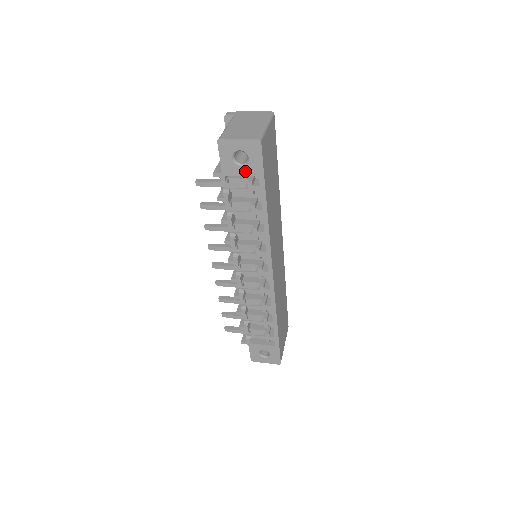
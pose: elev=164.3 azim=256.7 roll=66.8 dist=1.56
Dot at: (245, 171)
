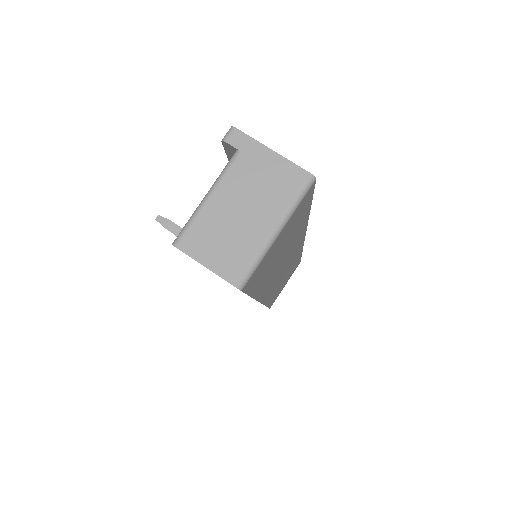
Dot at: occluded
